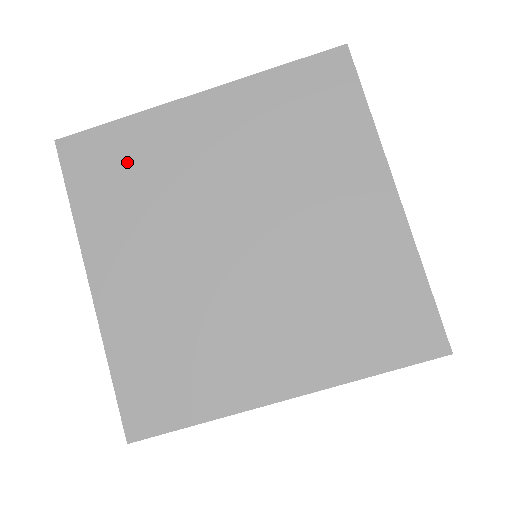
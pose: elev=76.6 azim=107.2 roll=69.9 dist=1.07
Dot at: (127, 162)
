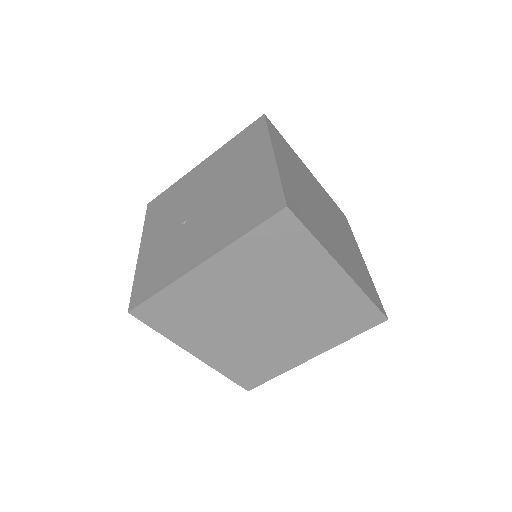
Dot at: (179, 308)
